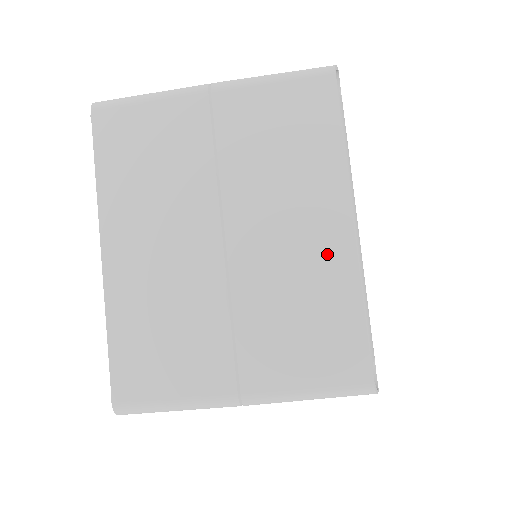
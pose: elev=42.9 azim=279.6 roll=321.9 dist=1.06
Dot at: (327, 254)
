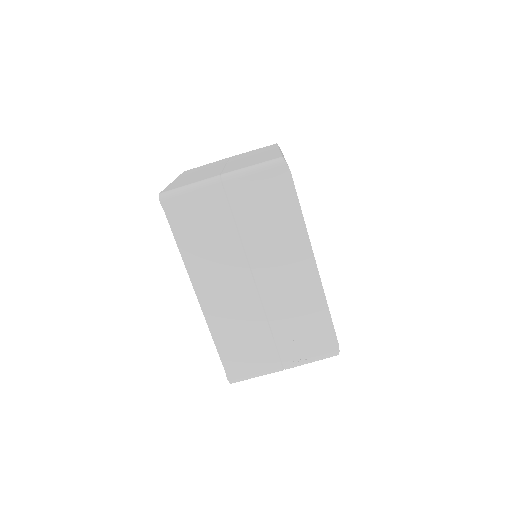
Dot at: occluded
